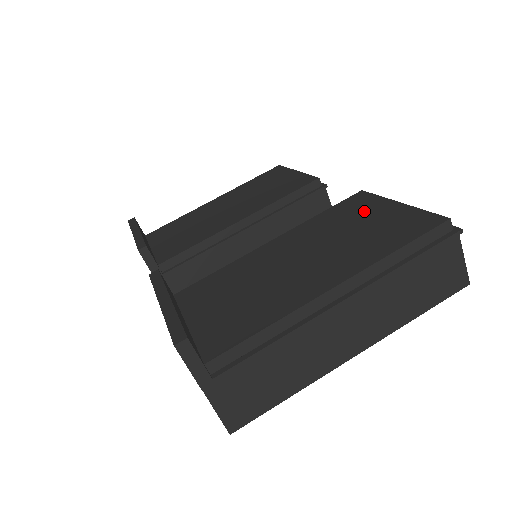
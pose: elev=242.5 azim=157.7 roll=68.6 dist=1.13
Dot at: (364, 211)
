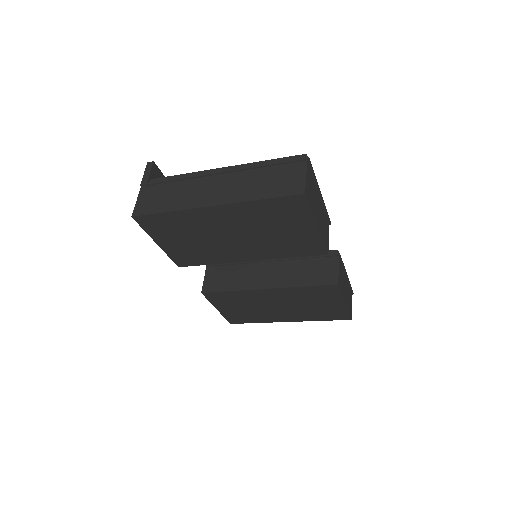
Dot at: occluded
